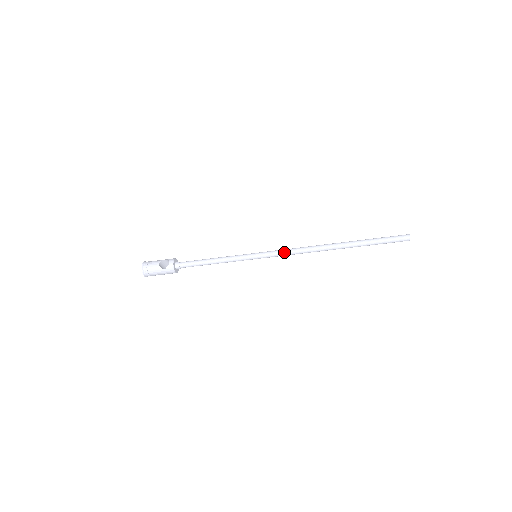
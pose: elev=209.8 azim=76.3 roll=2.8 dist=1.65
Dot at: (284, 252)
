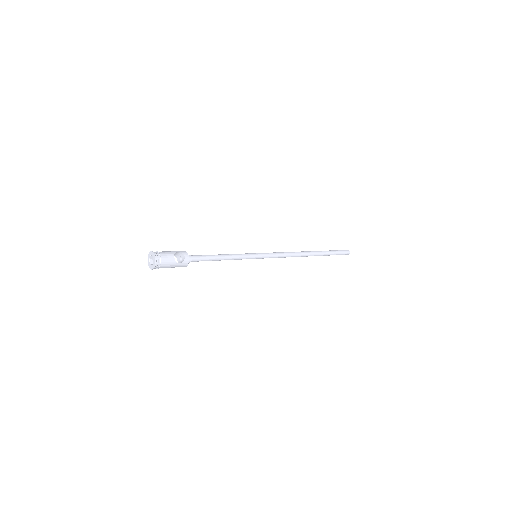
Dot at: (279, 255)
